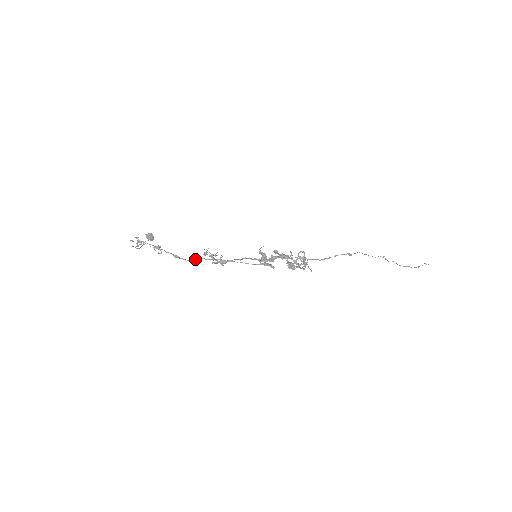
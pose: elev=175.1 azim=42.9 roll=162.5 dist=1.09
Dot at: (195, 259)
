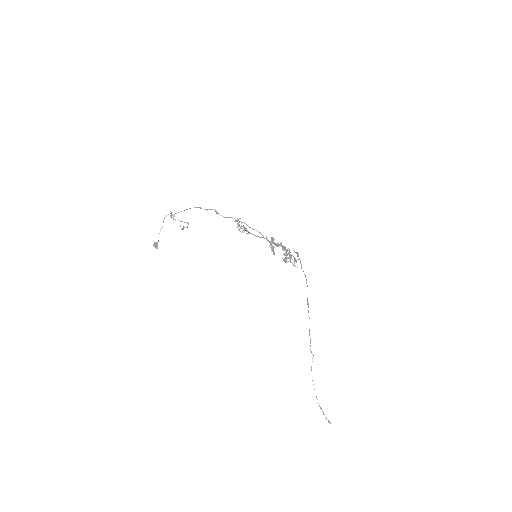
Dot at: (230, 217)
